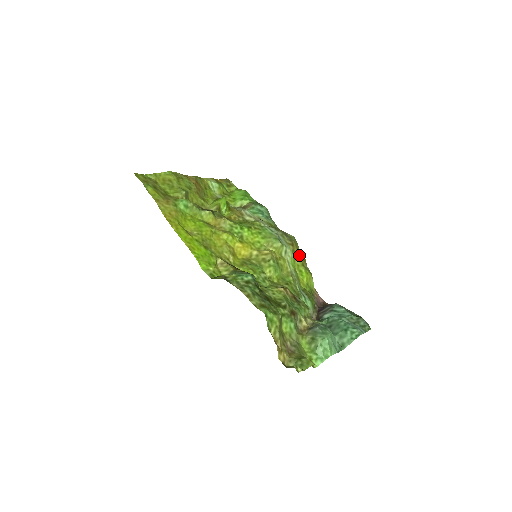
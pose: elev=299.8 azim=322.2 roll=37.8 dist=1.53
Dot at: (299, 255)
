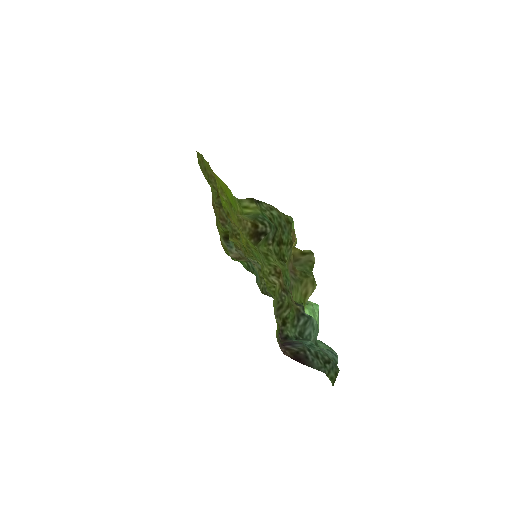
Dot at: occluded
